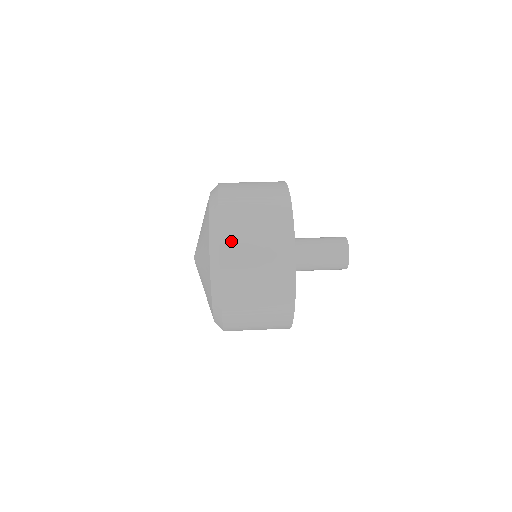
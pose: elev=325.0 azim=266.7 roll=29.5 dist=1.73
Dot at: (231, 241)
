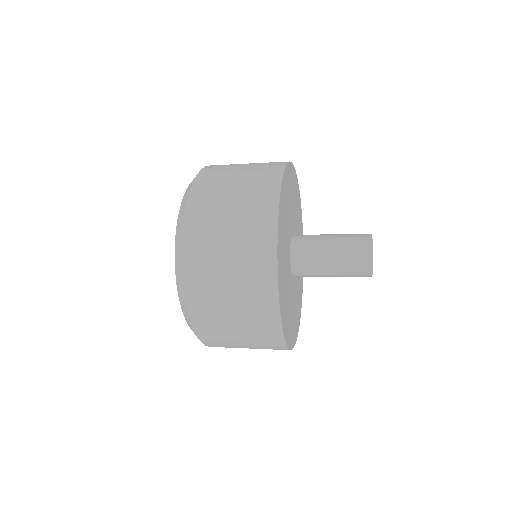
Dot at: (216, 167)
